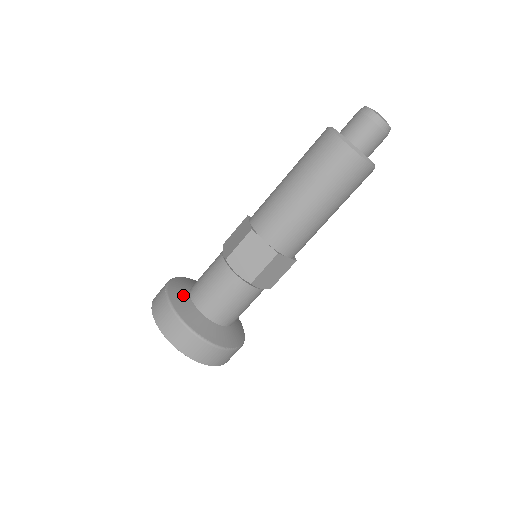
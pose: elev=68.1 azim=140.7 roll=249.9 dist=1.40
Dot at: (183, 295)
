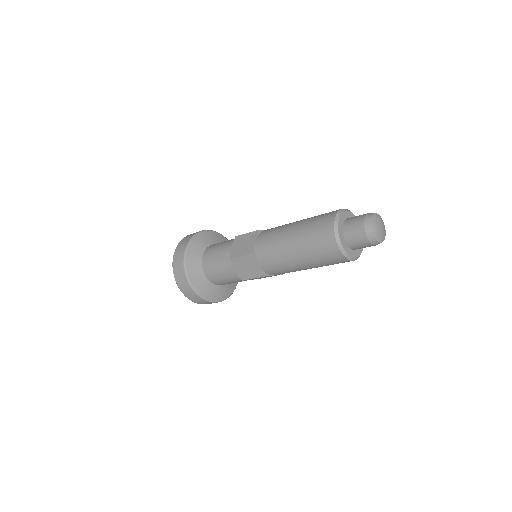
Dot at: (197, 258)
